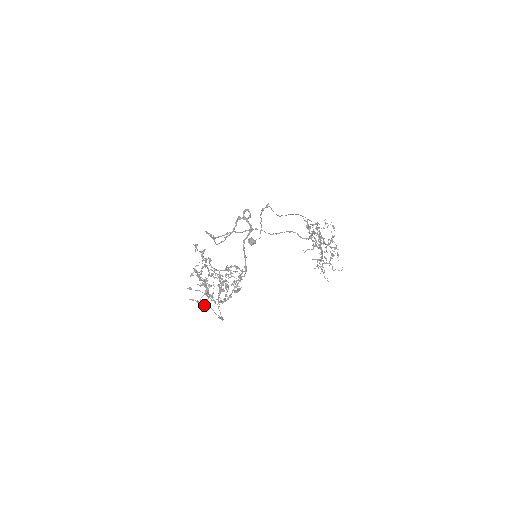
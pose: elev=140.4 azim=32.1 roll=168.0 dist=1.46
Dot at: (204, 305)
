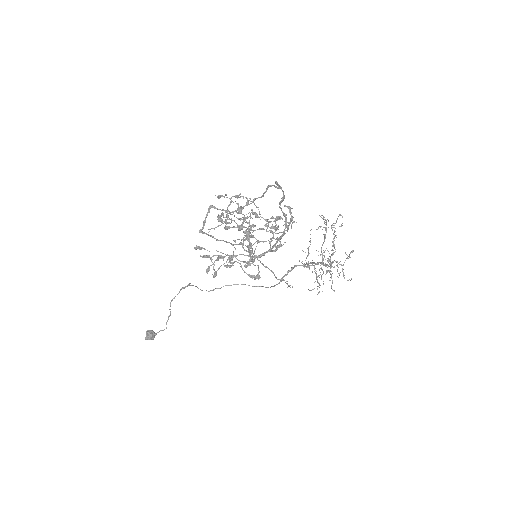
Dot at: (213, 275)
